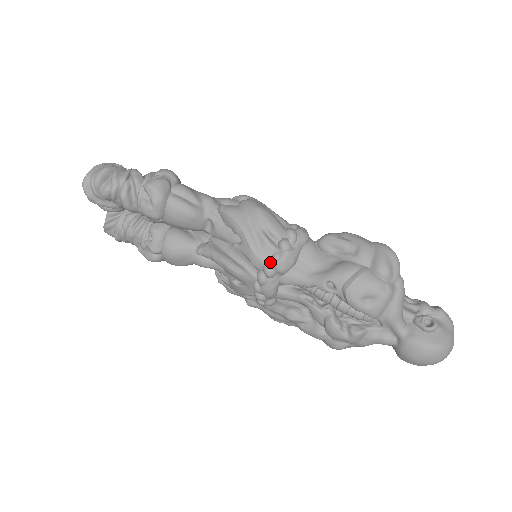
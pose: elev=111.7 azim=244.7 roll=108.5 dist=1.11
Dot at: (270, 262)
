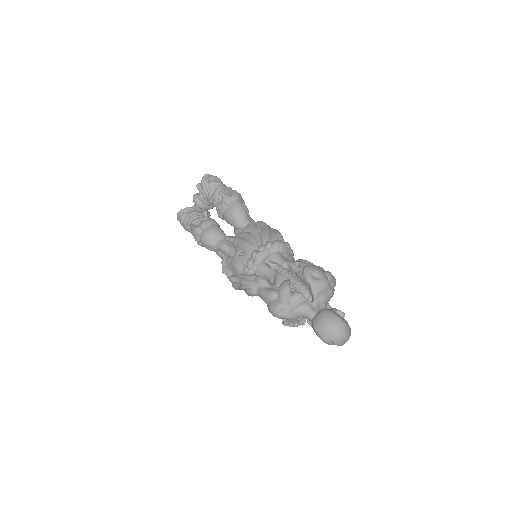
Dot at: (272, 242)
